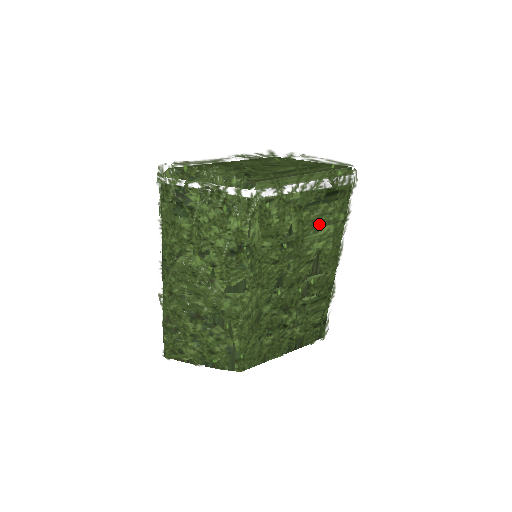
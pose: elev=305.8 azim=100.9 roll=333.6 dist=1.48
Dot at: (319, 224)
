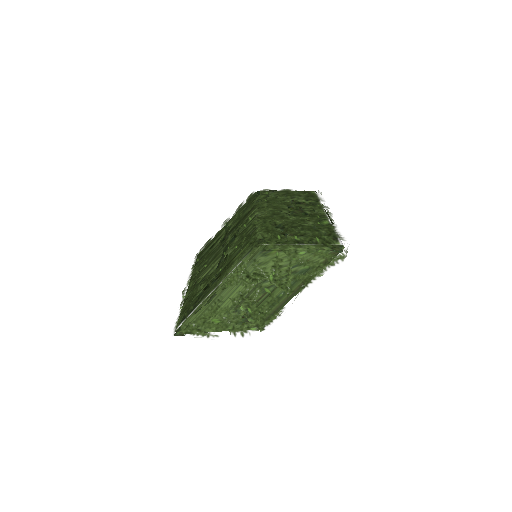
Dot at: occluded
